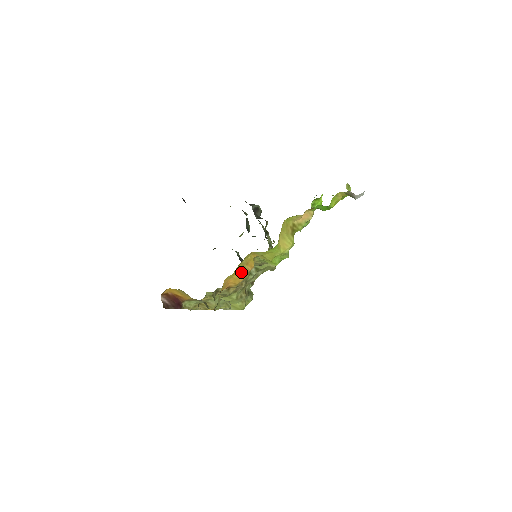
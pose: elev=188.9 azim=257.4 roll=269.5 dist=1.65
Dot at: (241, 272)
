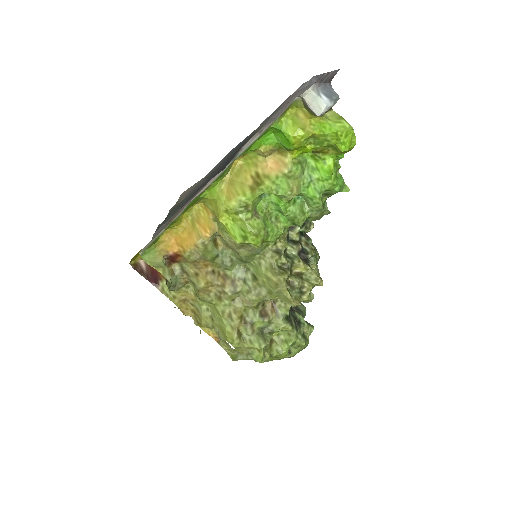
Dot at: (191, 232)
